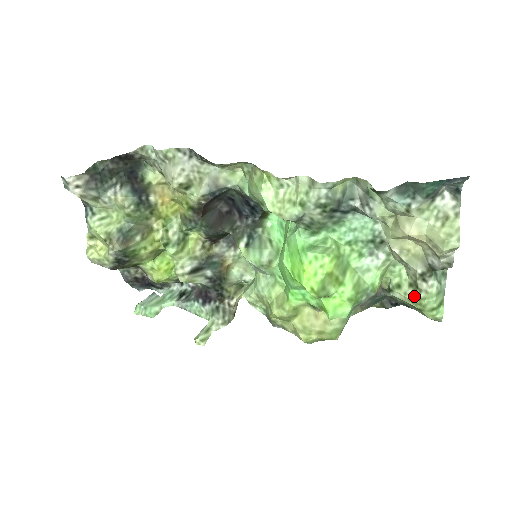
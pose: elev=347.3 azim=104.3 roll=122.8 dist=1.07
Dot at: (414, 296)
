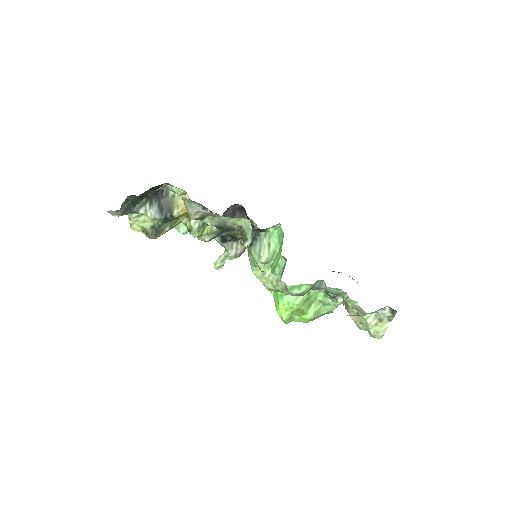
Dot at: (356, 322)
